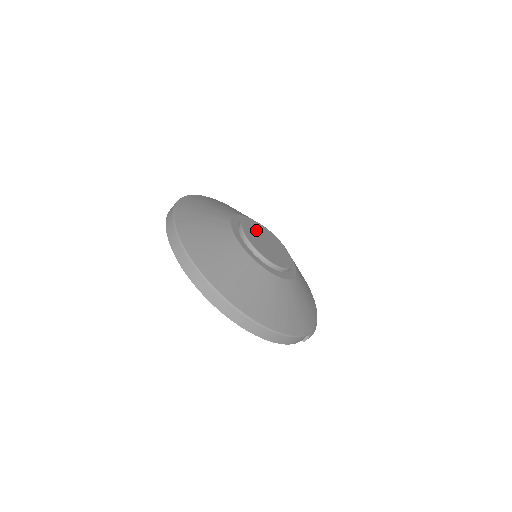
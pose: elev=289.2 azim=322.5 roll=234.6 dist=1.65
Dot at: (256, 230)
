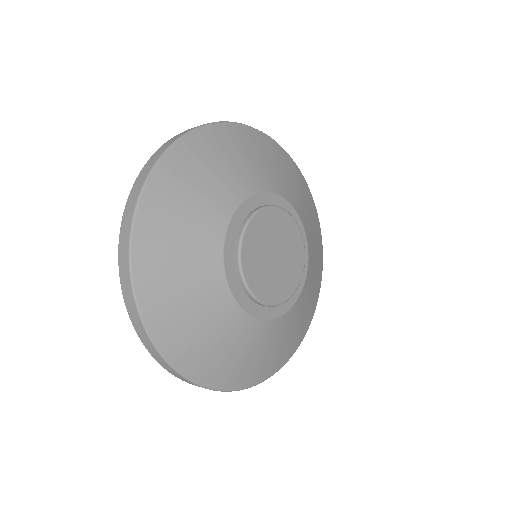
Dot at: (261, 240)
